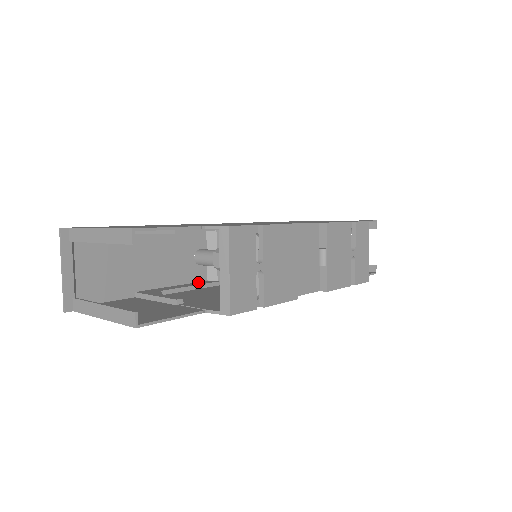
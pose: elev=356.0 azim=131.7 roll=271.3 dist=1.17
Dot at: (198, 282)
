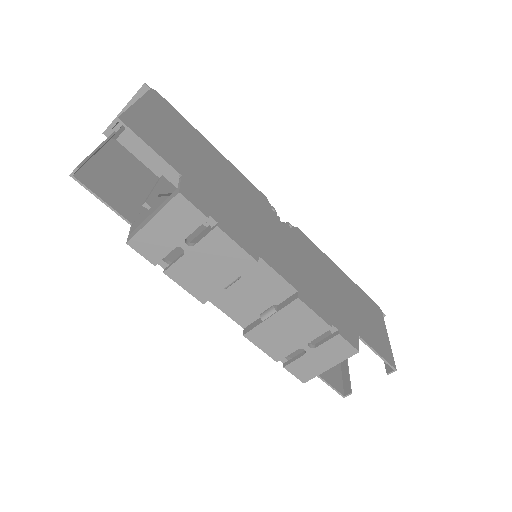
Dot at: occluded
